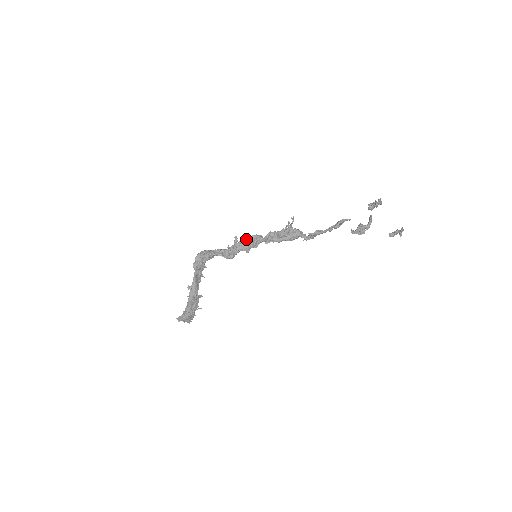
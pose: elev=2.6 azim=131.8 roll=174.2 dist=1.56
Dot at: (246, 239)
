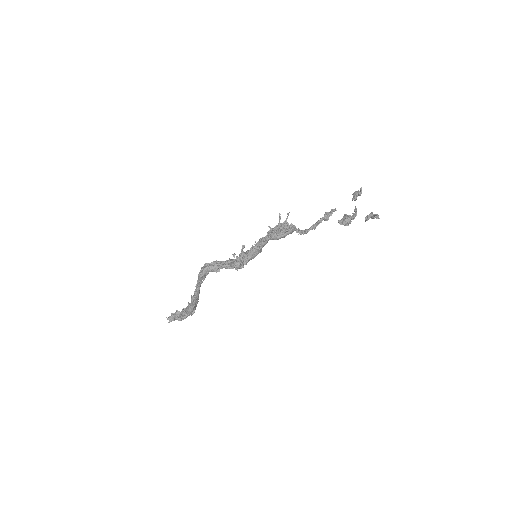
Dot at: (255, 248)
